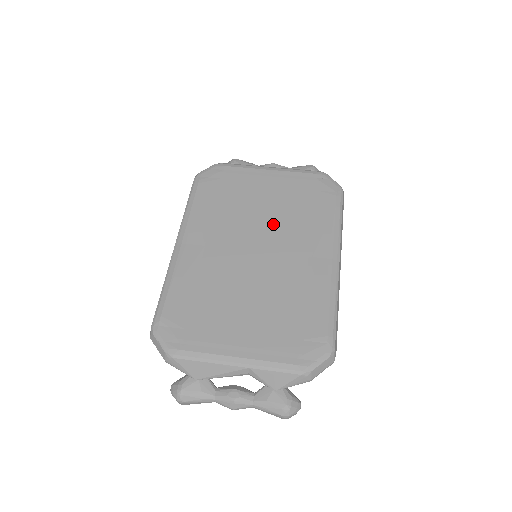
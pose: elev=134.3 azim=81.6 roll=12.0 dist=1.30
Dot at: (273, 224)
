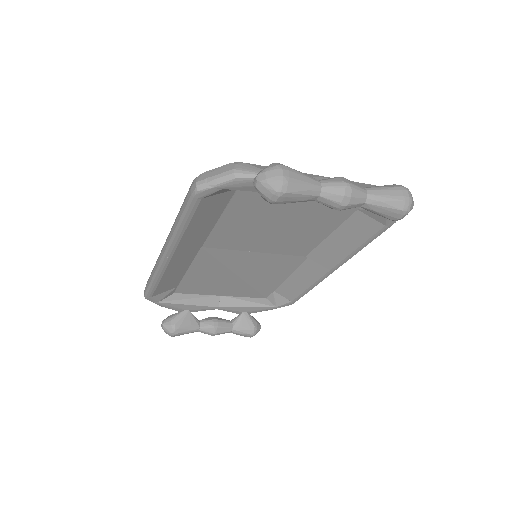
Dot at: occluded
